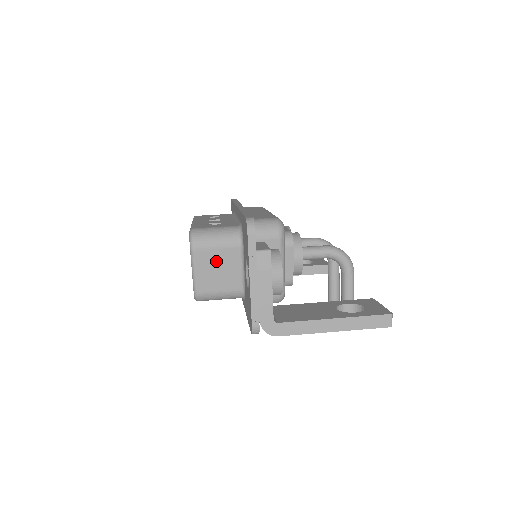
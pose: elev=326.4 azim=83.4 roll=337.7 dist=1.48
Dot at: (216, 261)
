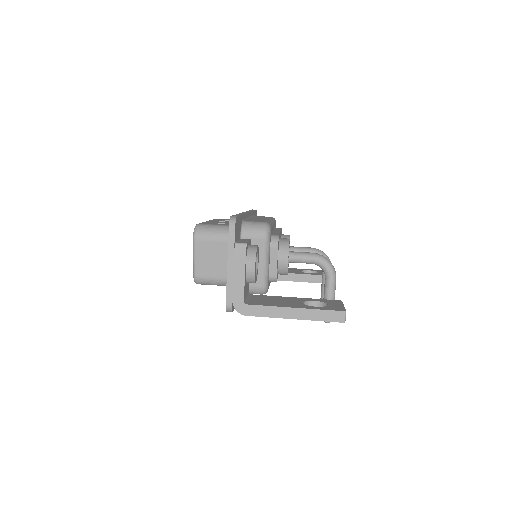
Dot at: (212, 252)
